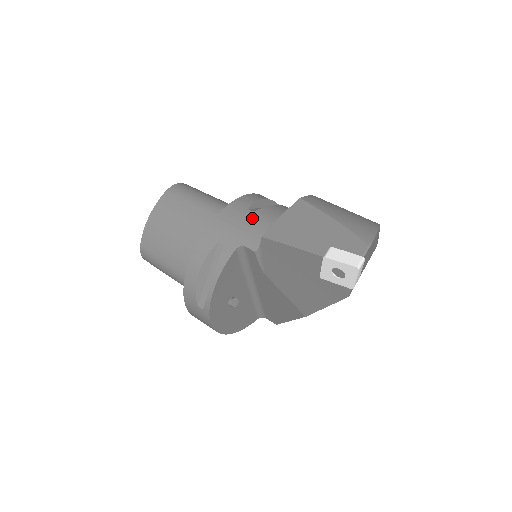
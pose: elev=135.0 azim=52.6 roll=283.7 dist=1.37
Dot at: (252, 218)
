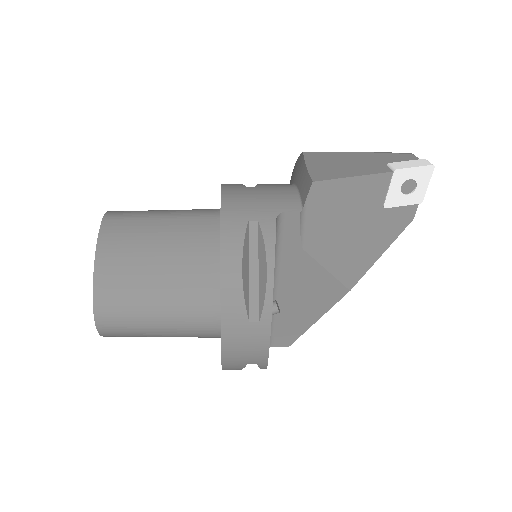
Dot at: (262, 190)
